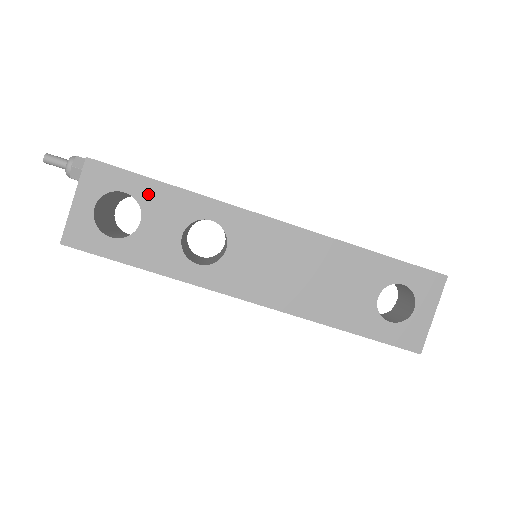
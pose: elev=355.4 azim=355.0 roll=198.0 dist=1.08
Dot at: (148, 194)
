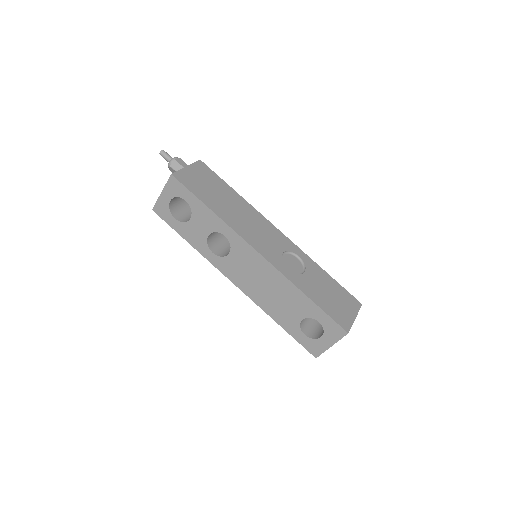
Dot at: (197, 207)
